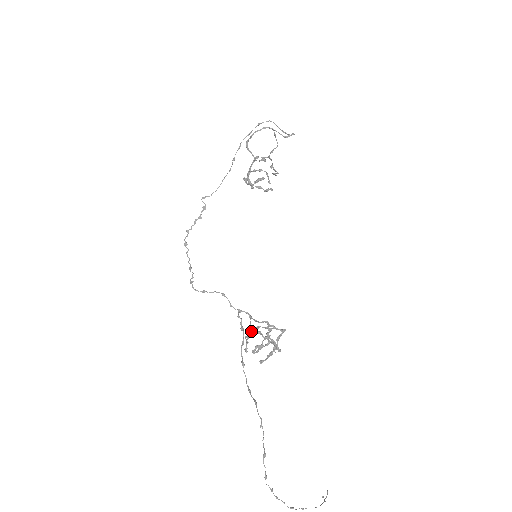
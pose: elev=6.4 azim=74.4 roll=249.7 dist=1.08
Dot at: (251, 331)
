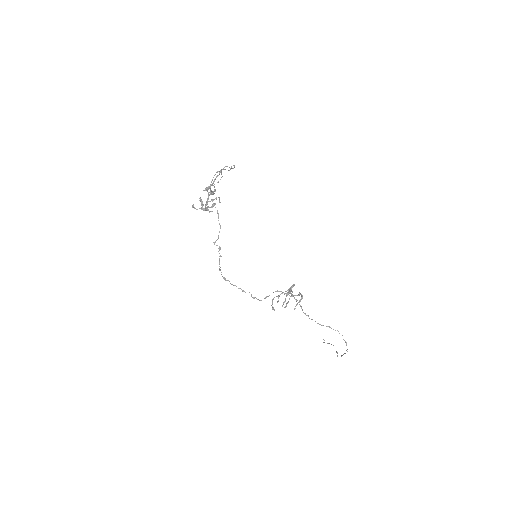
Dot at: occluded
